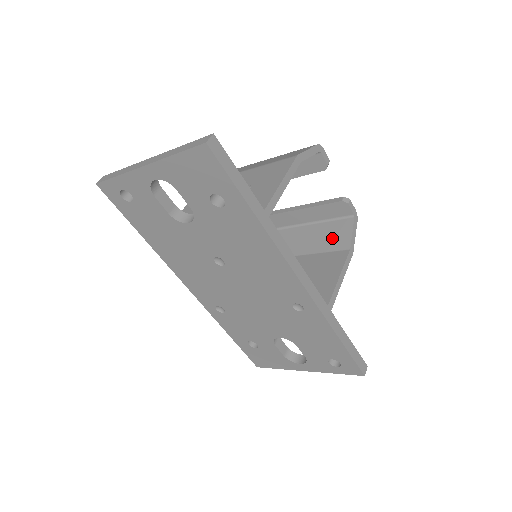
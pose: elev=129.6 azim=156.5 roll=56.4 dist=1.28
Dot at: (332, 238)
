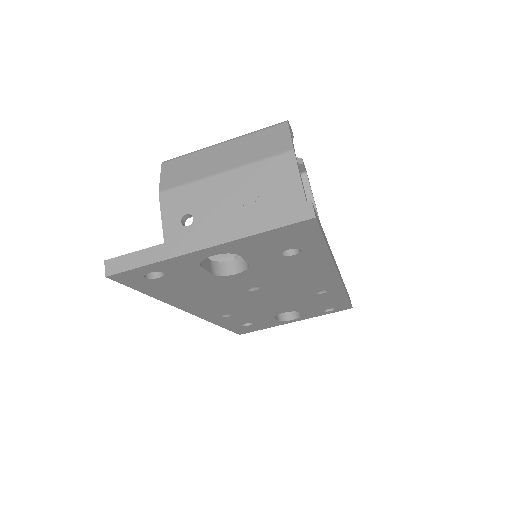
Dot at: occluded
